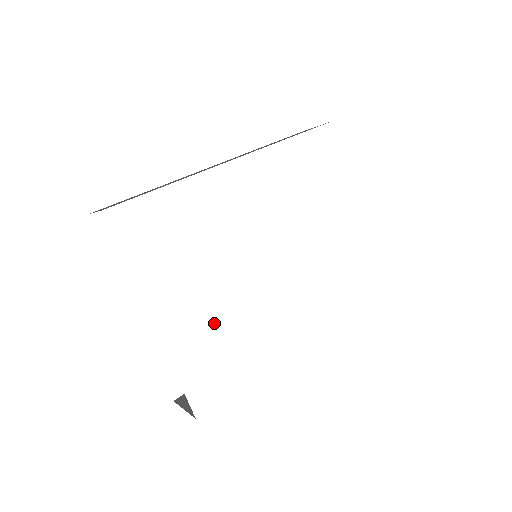
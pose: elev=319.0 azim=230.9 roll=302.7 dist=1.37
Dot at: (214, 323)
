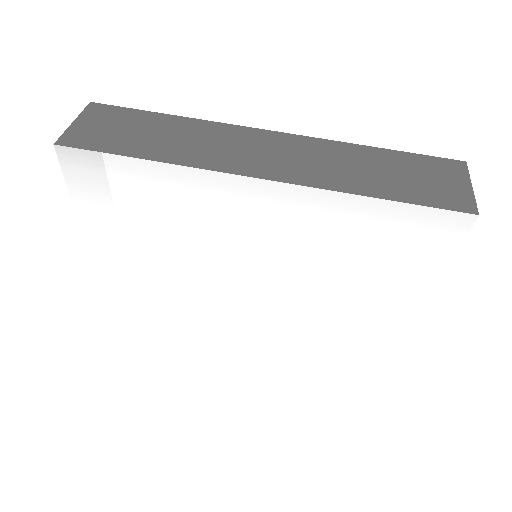
Dot at: (153, 286)
